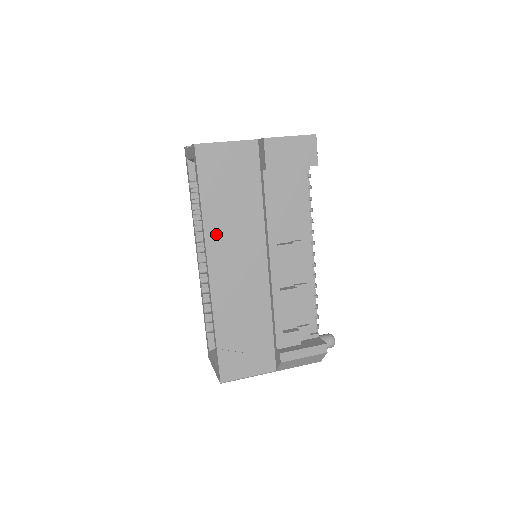
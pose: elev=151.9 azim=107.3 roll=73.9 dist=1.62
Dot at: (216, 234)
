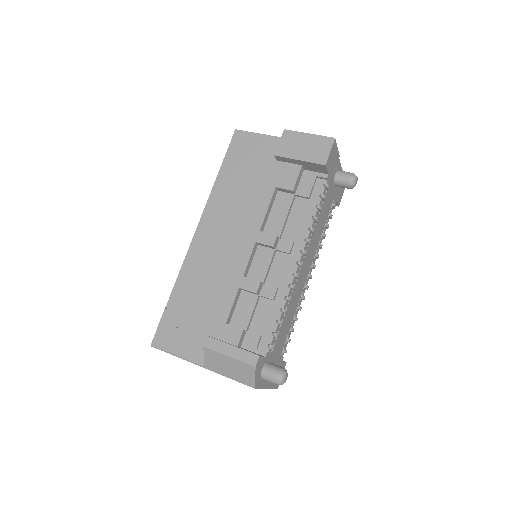
Dot at: (217, 204)
